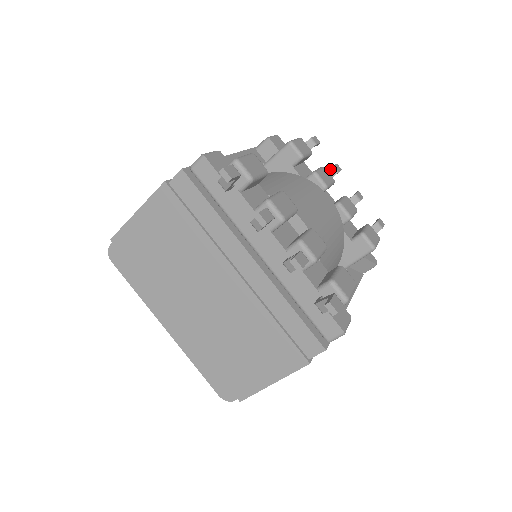
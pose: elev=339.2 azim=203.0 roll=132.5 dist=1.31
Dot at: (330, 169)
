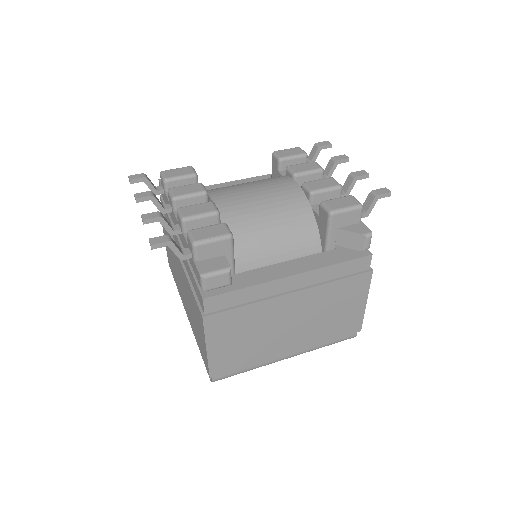
Dot at: (329, 161)
